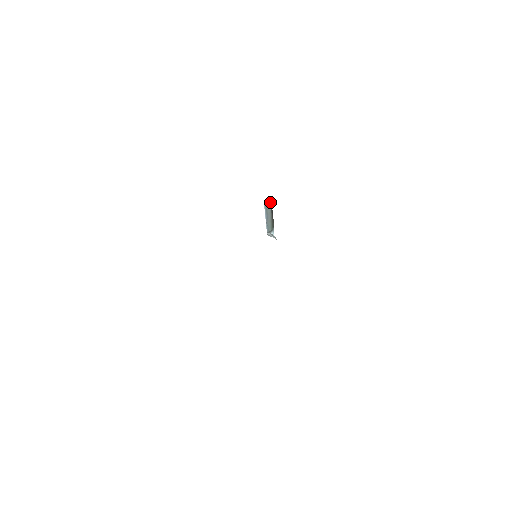
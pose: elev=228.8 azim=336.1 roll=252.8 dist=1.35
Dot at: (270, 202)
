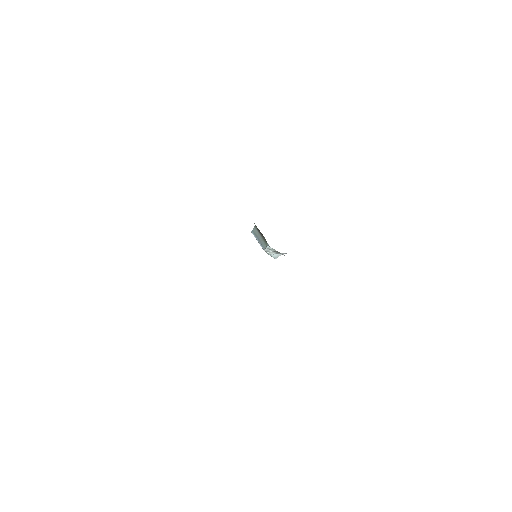
Dot at: (254, 226)
